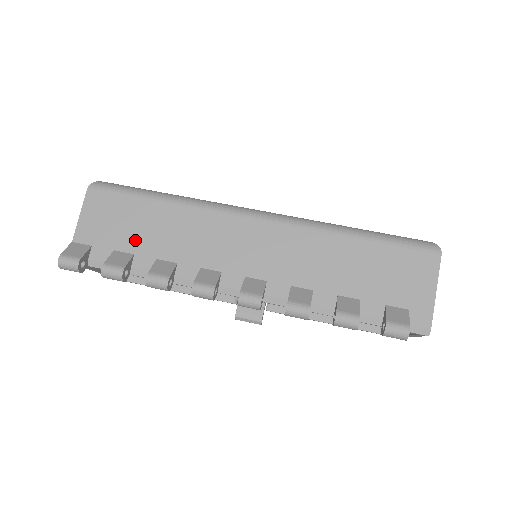
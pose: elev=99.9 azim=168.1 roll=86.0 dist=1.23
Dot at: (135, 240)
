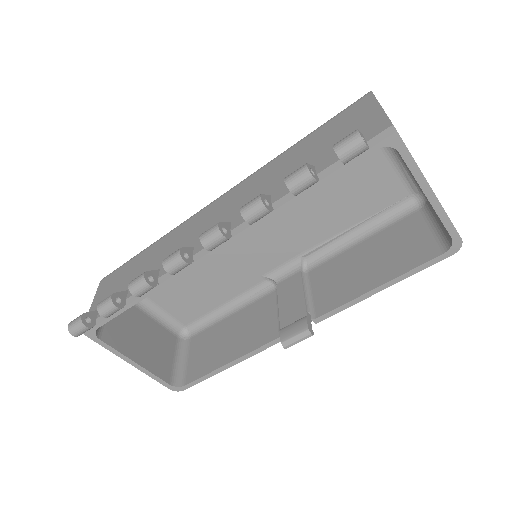
Dot at: (129, 282)
